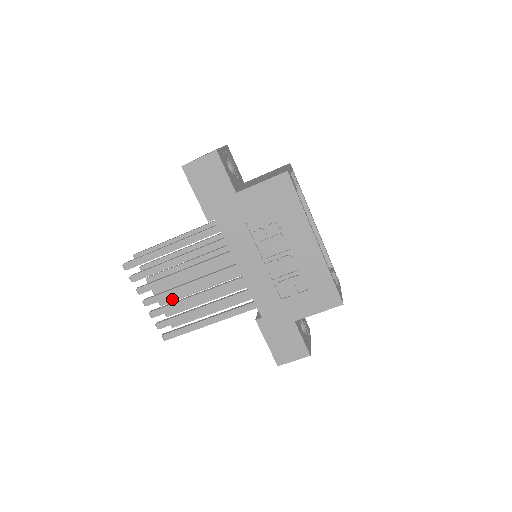
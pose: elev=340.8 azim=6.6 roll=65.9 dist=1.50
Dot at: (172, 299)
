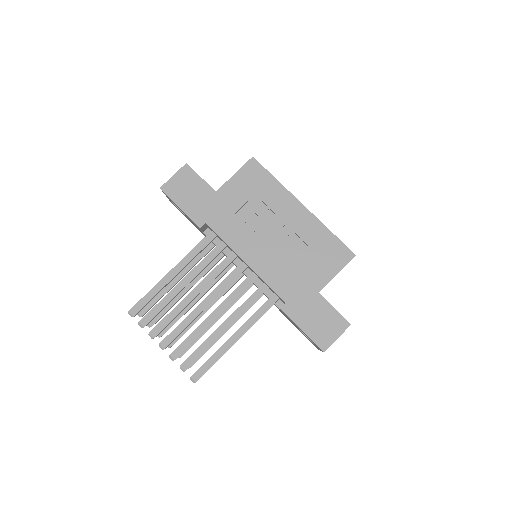
Dot at: occluded
